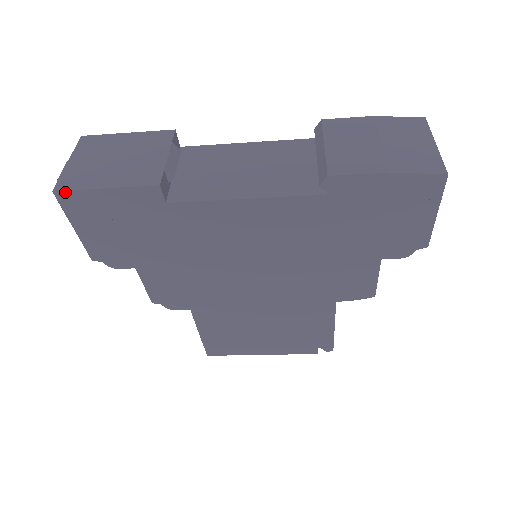
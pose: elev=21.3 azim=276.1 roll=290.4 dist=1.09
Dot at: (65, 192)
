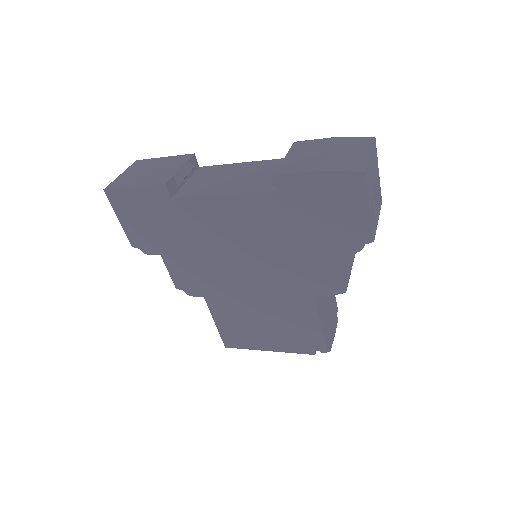
Dot at: (111, 190)
